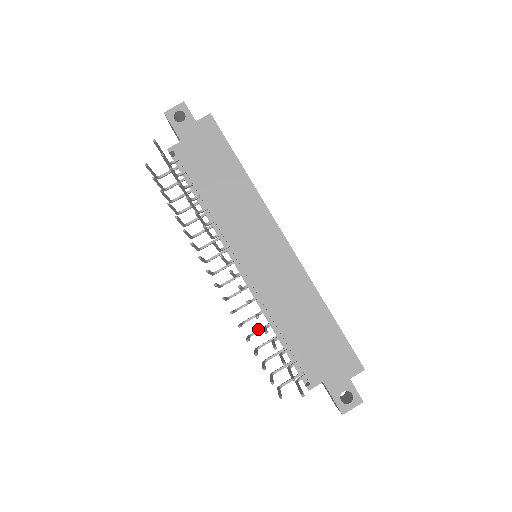
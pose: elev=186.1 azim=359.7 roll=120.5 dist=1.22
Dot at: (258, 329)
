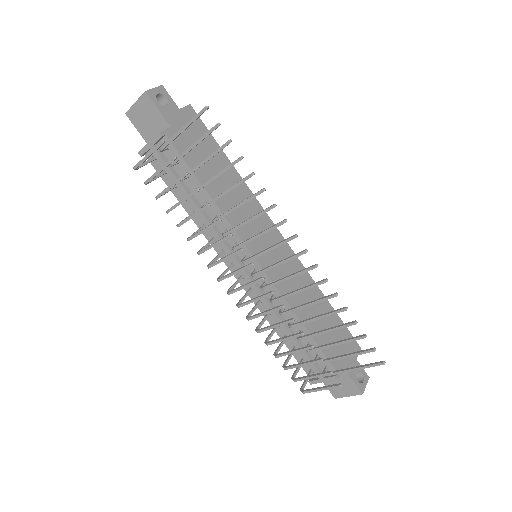
Dot at: (270, 335)
